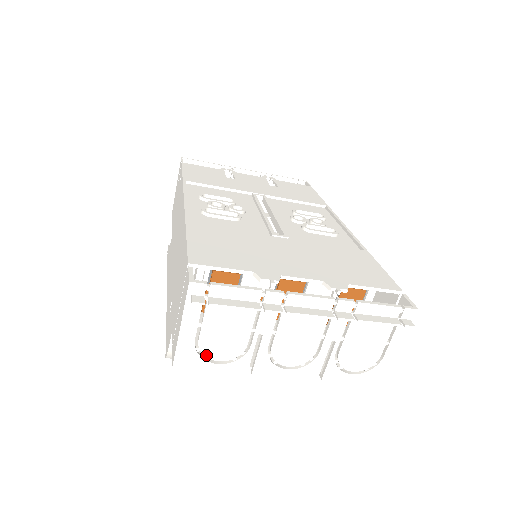
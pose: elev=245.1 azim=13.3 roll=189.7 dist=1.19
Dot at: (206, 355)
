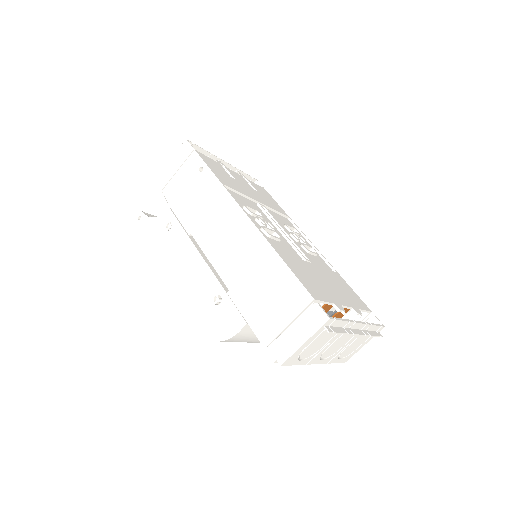
Dot at: (300, 356)
